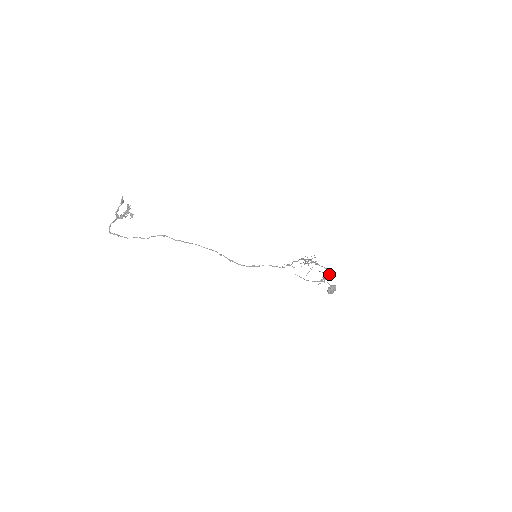
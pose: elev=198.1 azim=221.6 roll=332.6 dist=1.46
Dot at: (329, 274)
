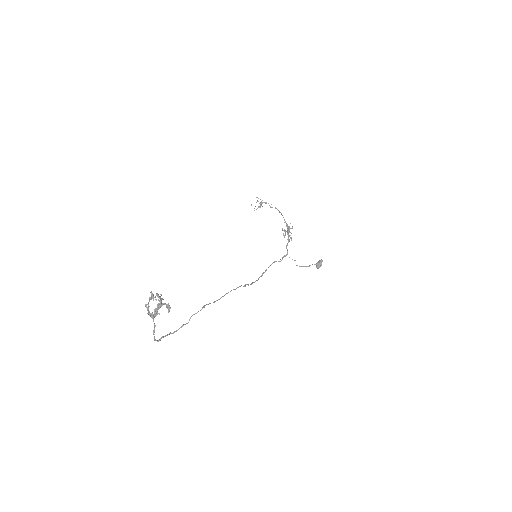
Dot at: occluded
